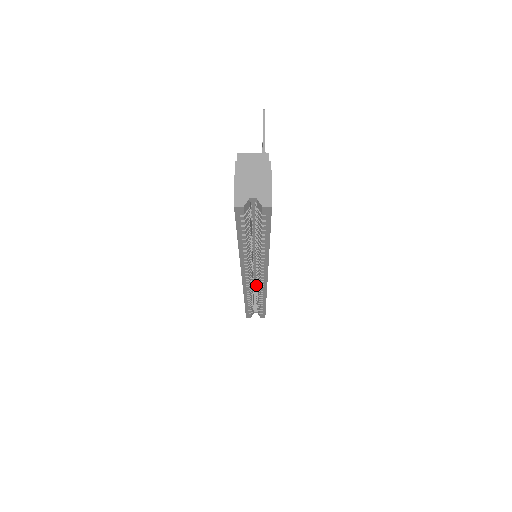
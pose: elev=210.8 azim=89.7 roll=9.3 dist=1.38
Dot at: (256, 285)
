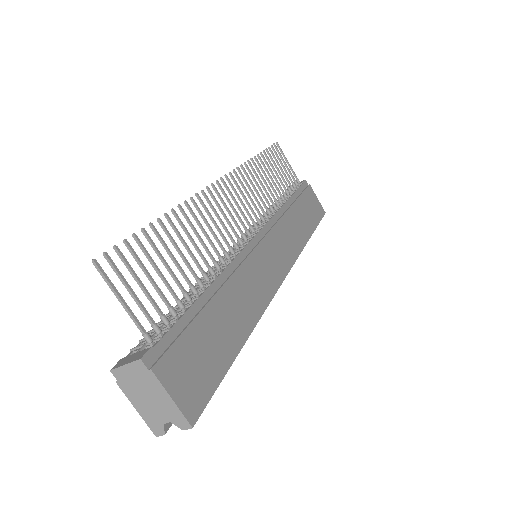
Dot at: occluded
